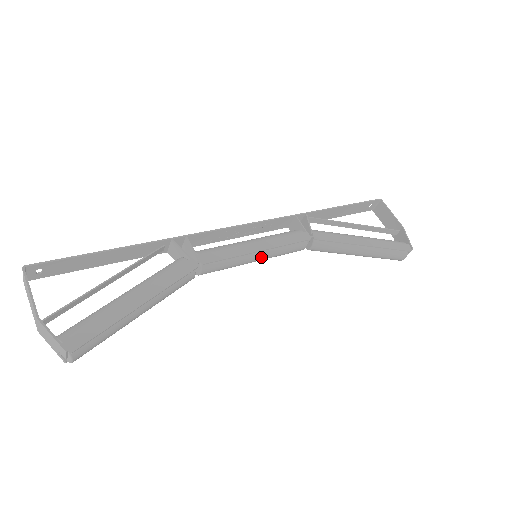
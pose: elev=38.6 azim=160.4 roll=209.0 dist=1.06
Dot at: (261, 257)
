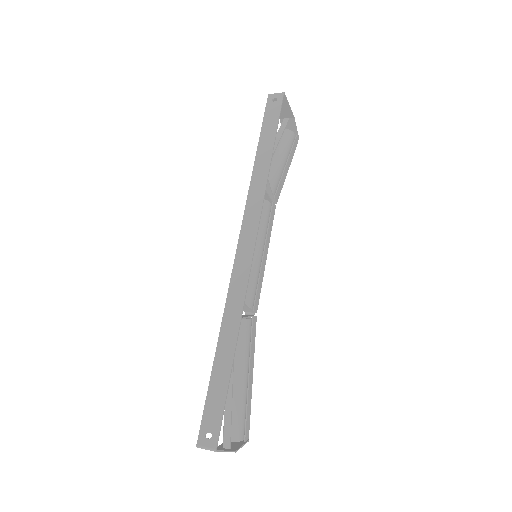
Dot at: occluded
